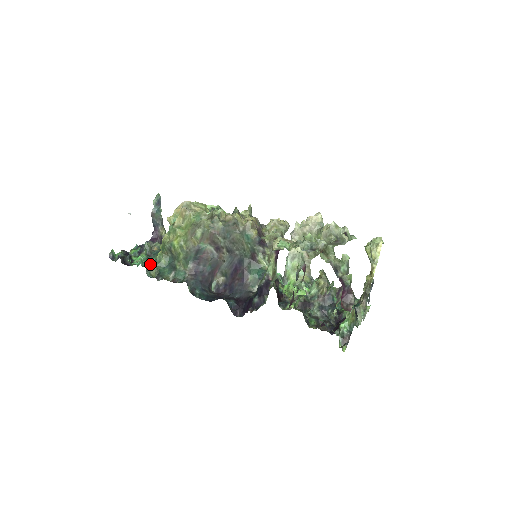
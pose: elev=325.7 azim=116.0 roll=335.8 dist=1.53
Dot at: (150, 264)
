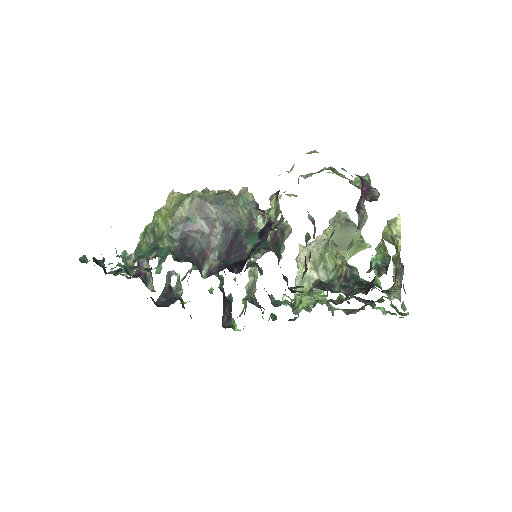
Dot at: occluded
